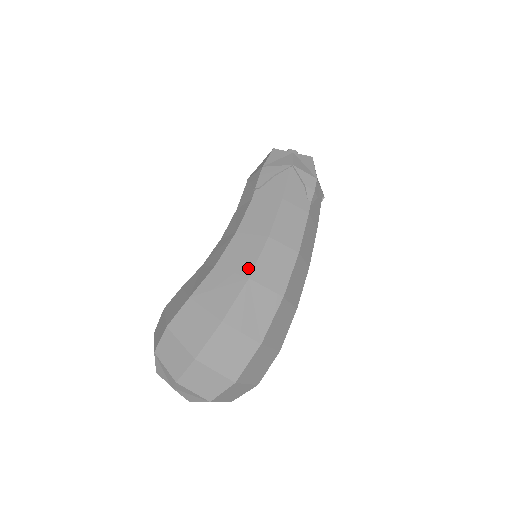
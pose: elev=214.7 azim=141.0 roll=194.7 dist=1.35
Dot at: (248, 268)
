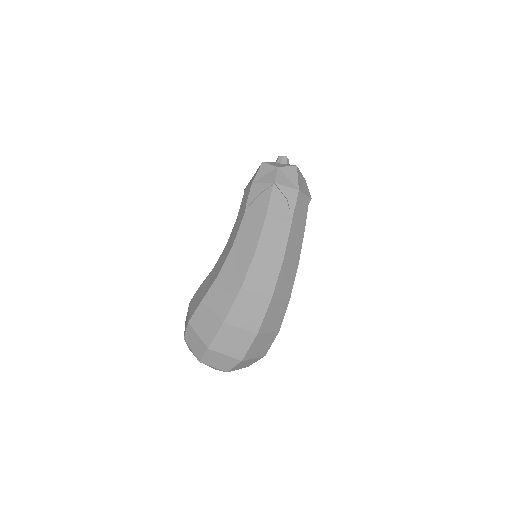
Dot at: (241, 279)
